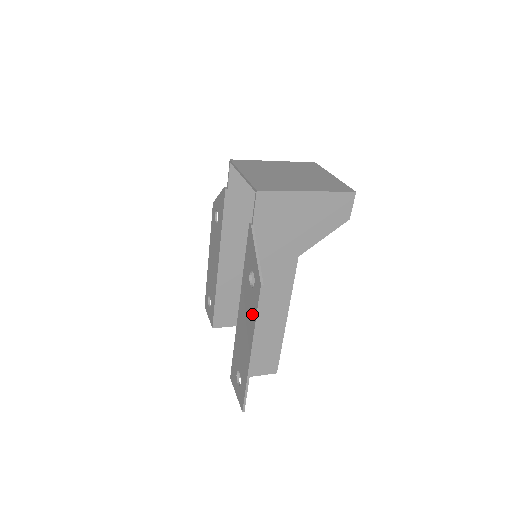
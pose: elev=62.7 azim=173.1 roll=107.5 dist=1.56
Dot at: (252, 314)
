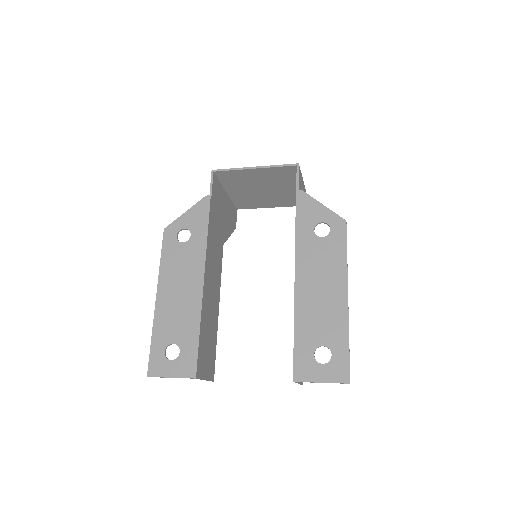
Dot at: (336, 258)
